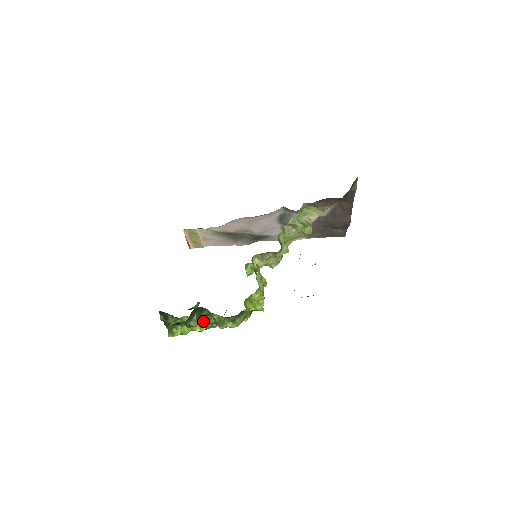
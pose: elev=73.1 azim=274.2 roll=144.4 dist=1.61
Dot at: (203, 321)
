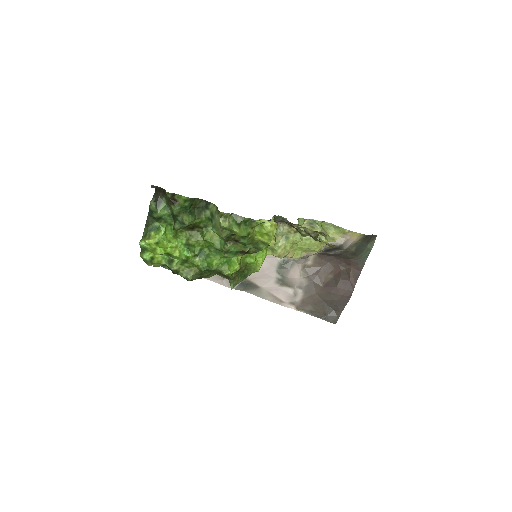
Dot at: (186, 250)
